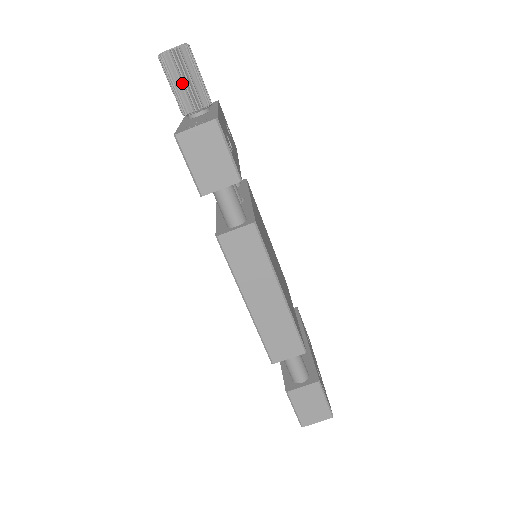
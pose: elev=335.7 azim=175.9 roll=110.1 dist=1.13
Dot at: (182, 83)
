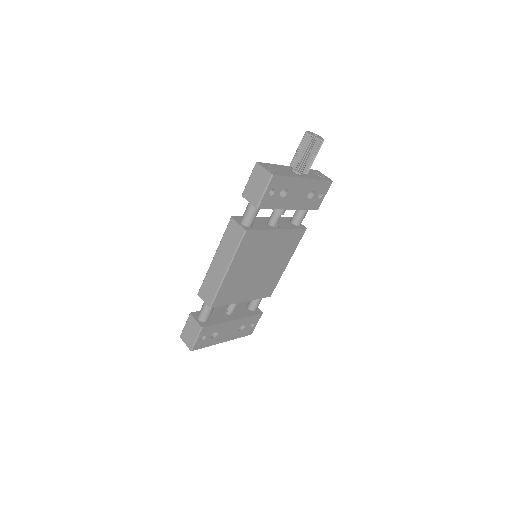
Dot at: (300, 151)
